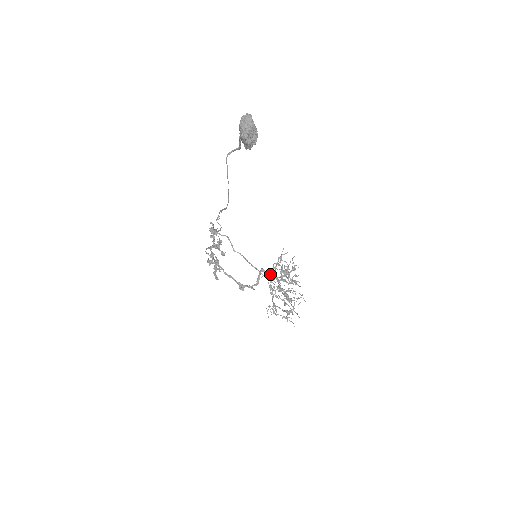
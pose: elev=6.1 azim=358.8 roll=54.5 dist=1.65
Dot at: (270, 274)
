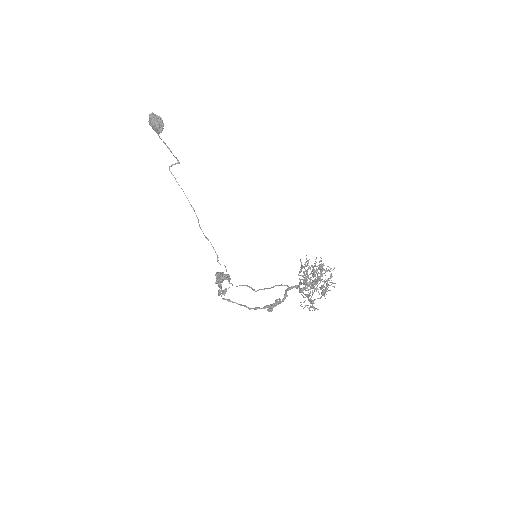
Dot at: (298, 285)
